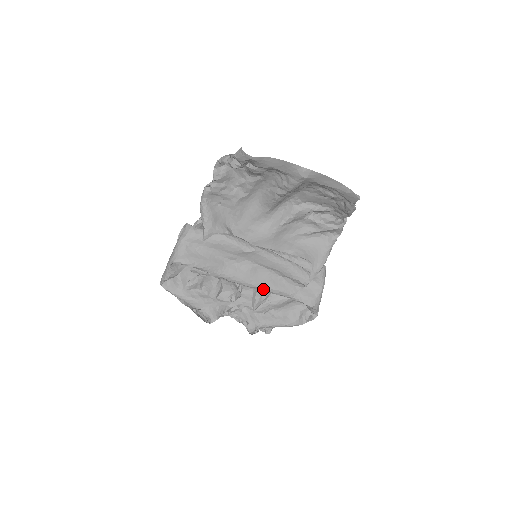
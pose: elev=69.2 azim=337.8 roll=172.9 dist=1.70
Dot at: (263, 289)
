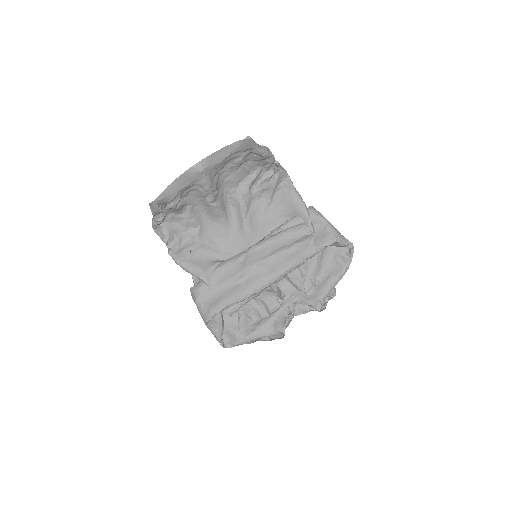
Dot at: (287, 271)
